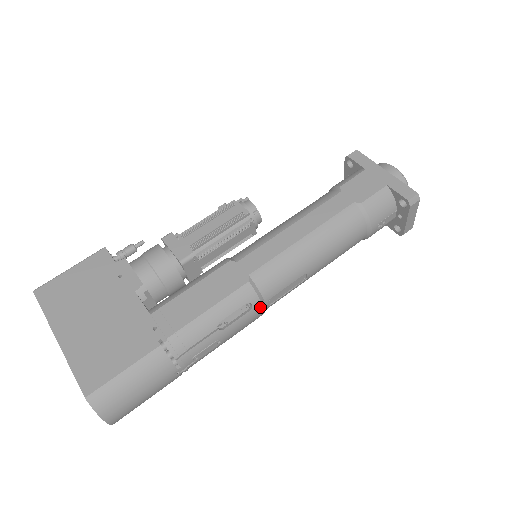
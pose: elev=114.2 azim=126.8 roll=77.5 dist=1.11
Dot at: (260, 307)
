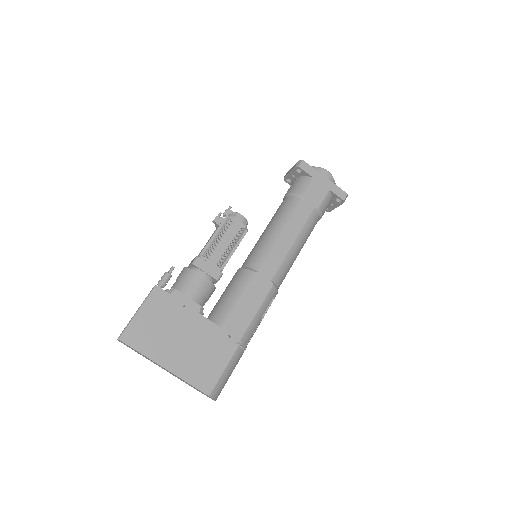
Dot at: occluded
